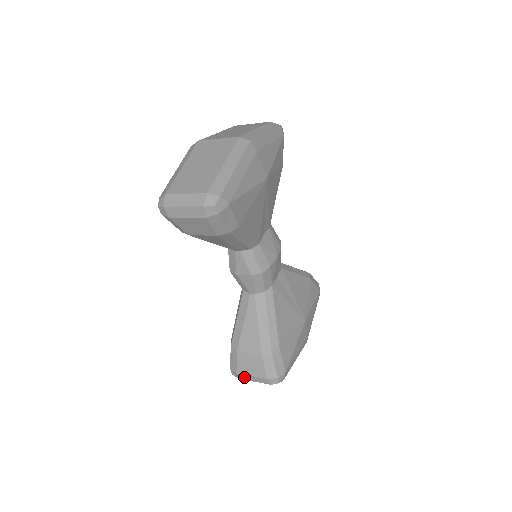
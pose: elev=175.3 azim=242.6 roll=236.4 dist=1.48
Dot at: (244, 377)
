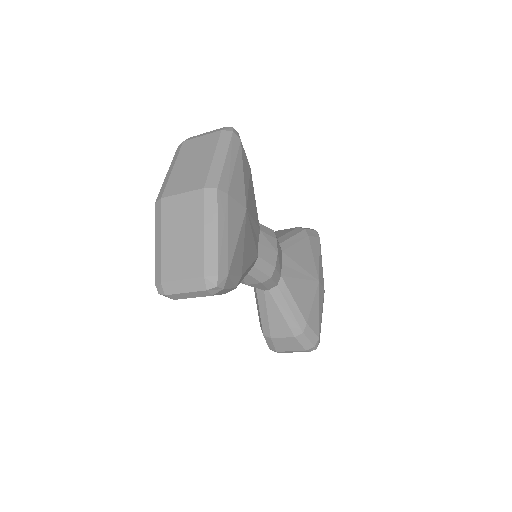
Dot at: (284, 352)
